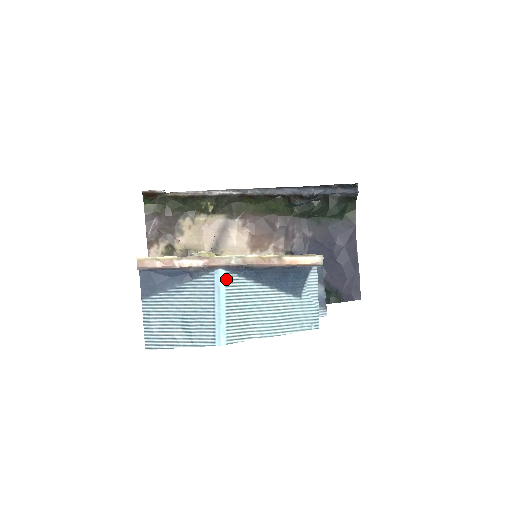
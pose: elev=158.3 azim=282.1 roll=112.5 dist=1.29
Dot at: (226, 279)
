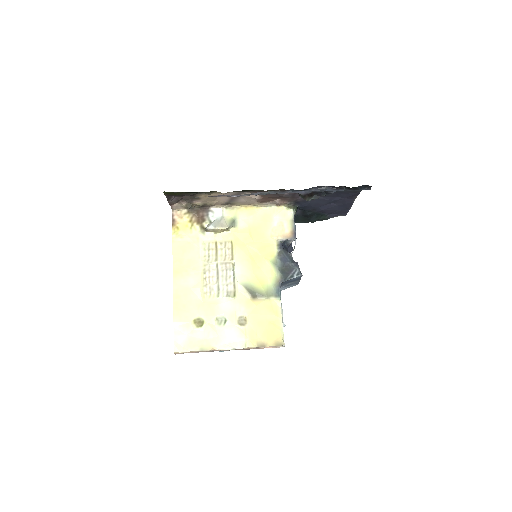
Dot at: occluded
